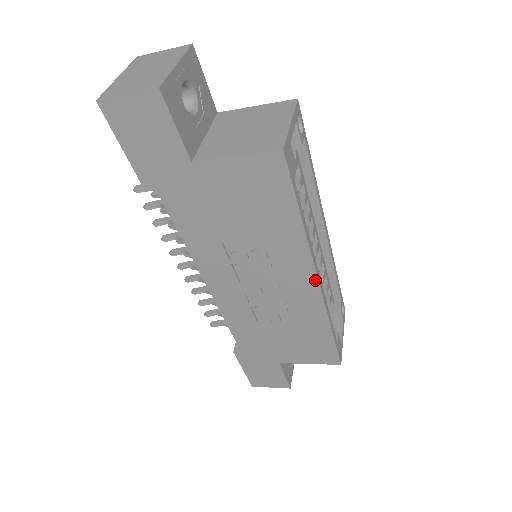
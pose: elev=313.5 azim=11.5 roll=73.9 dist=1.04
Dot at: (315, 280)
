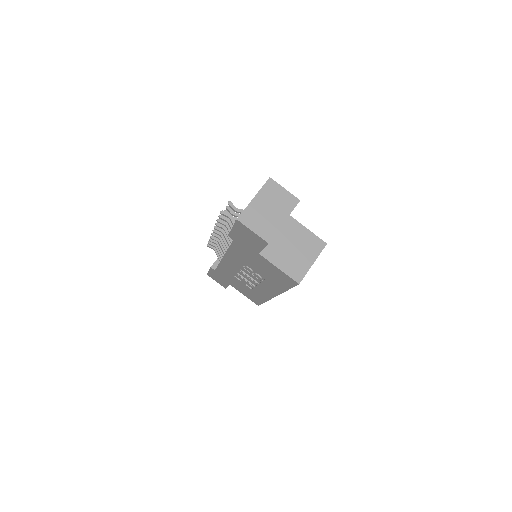
Dot at: (274, 296)
